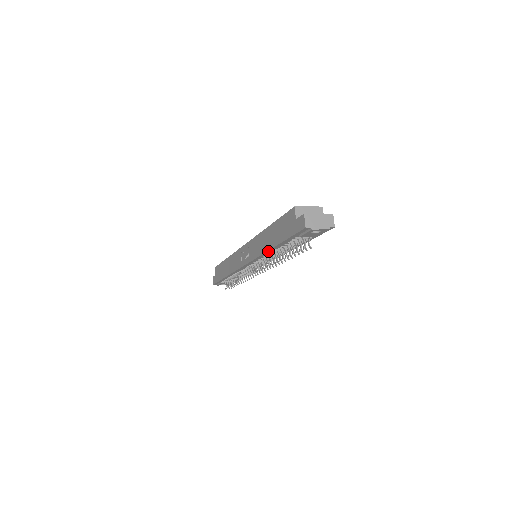
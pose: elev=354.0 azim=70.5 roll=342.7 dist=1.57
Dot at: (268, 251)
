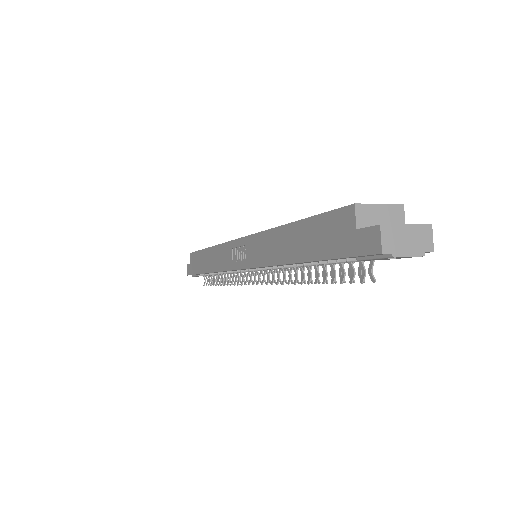
Dot at: (284, 264)
